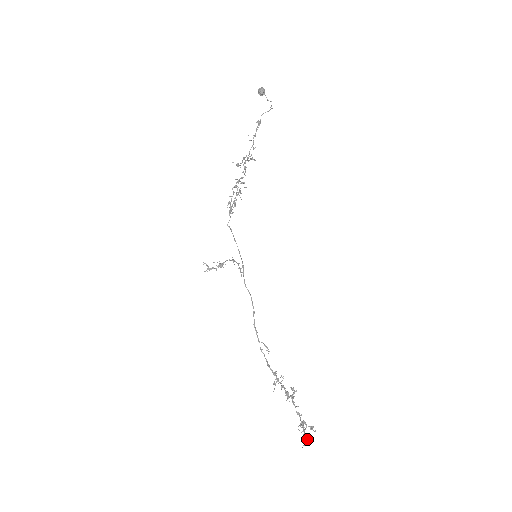
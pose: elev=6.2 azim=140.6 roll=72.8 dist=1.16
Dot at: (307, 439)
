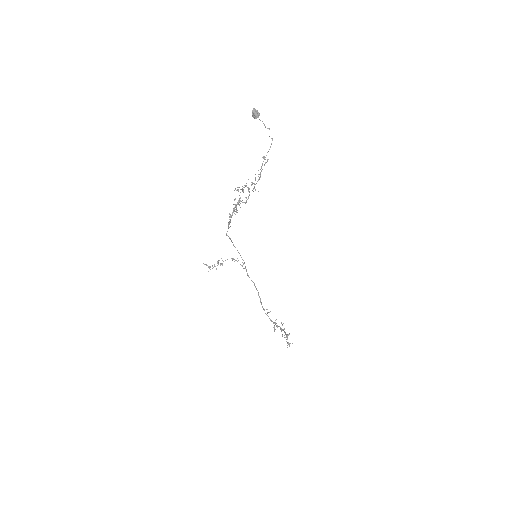
Dot at: (290, 343)
